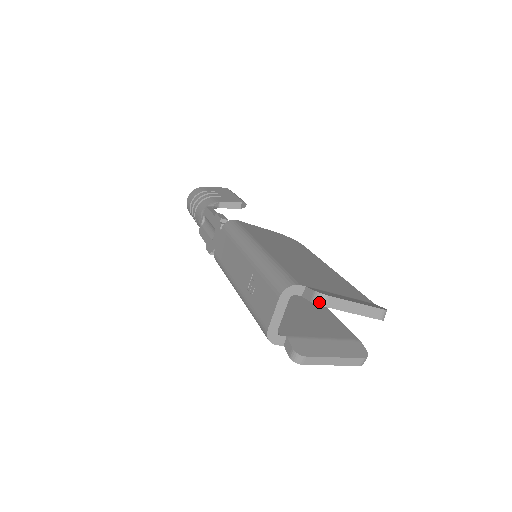
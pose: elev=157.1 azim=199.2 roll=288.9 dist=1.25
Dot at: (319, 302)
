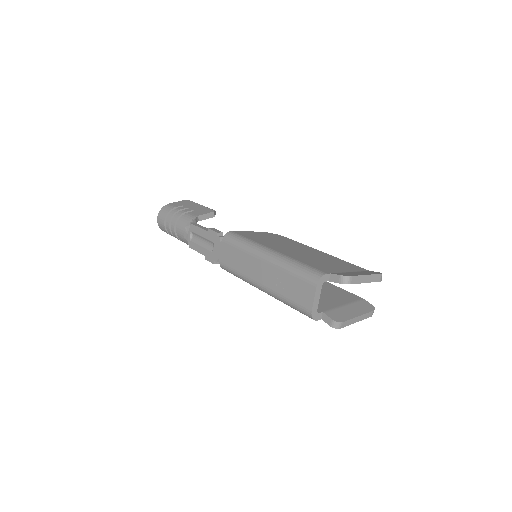
Dot at: (346, 282)
